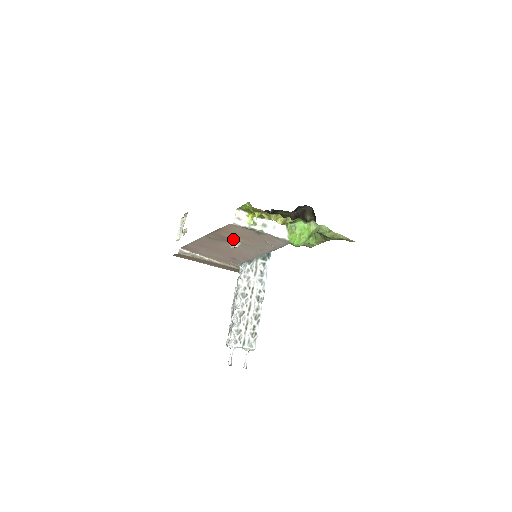
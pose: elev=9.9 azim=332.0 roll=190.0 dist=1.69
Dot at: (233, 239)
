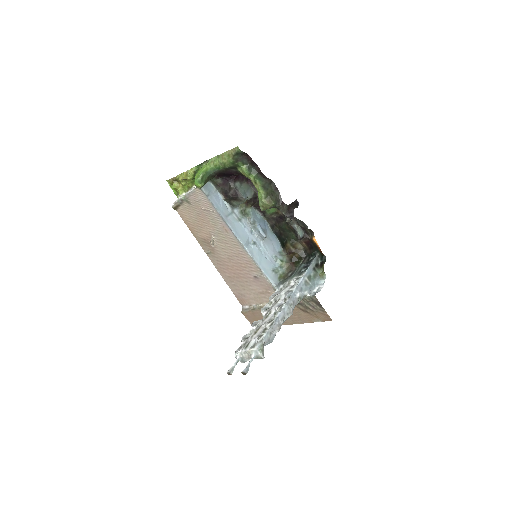
Dot at: (207, 236)
